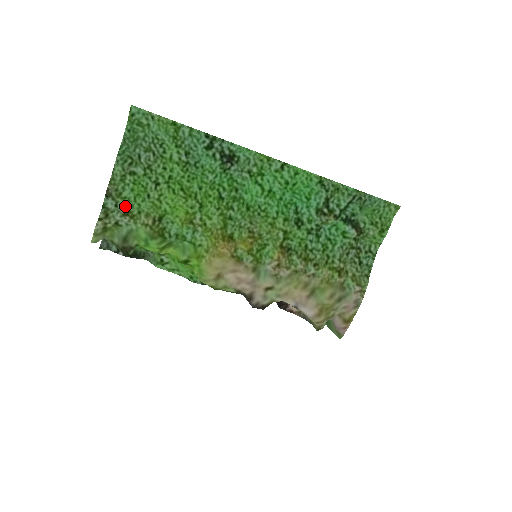
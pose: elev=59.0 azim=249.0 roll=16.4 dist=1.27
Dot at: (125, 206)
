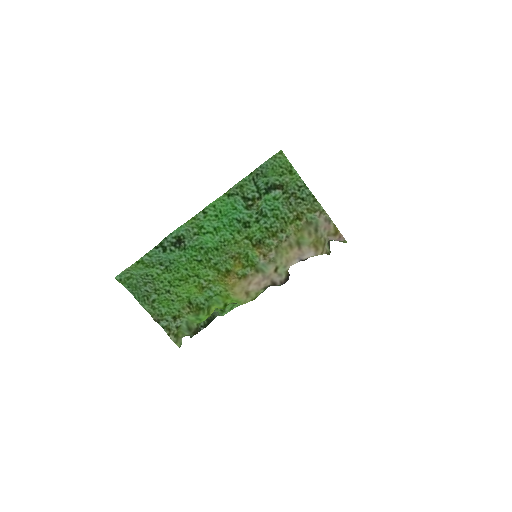
Dot at: (170, 316)
